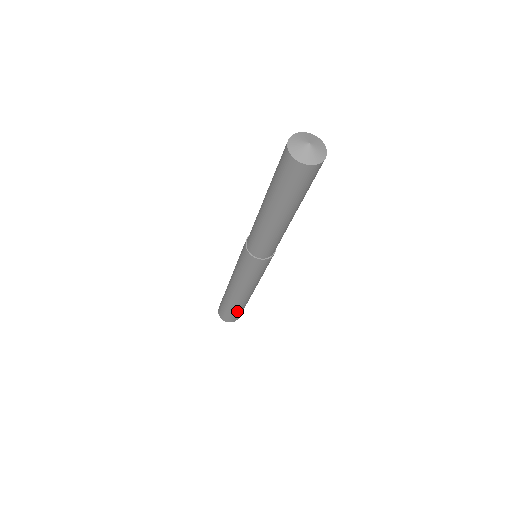
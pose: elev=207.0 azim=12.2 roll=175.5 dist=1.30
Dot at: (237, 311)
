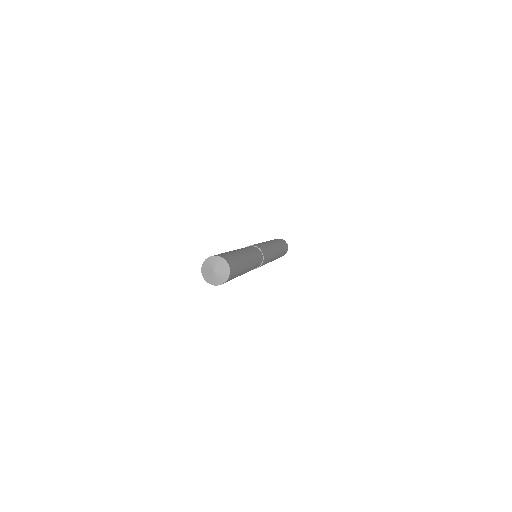
Dot at: occluded
